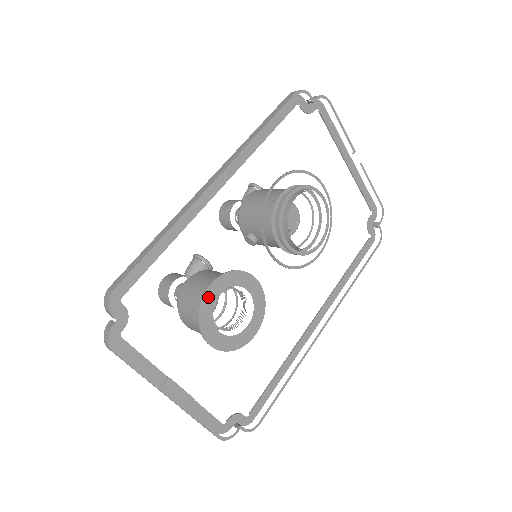
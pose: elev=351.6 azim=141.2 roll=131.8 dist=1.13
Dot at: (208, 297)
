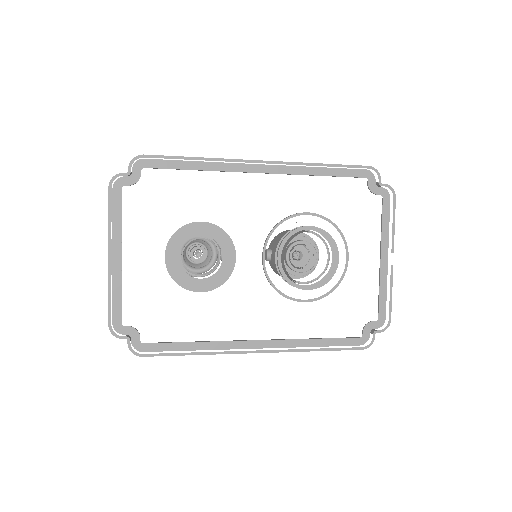
Dot at: (193, 227)
